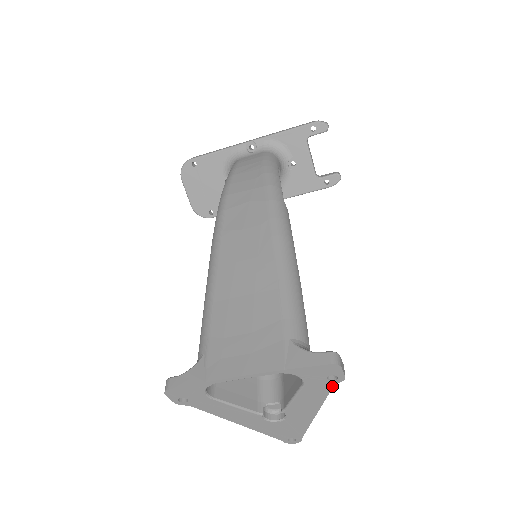
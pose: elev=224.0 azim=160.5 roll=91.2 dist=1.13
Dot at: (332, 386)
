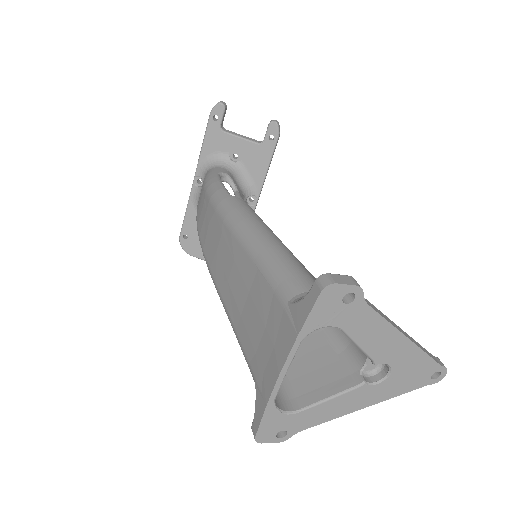
Dot at: (364, 304)
